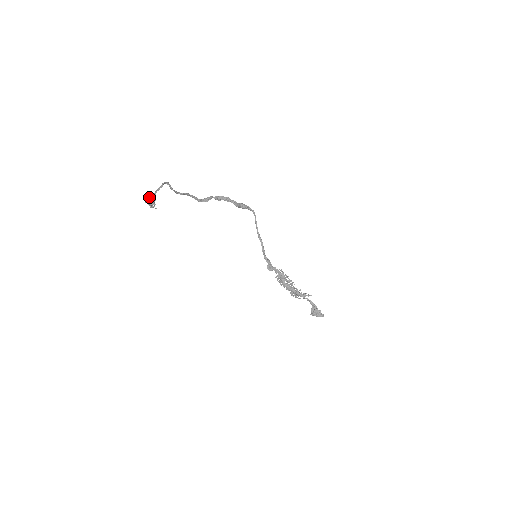
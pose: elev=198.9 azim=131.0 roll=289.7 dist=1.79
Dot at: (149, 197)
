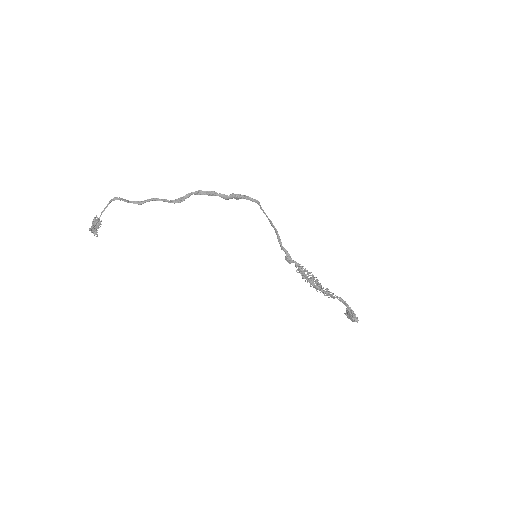
Dot at: (94, 220)
